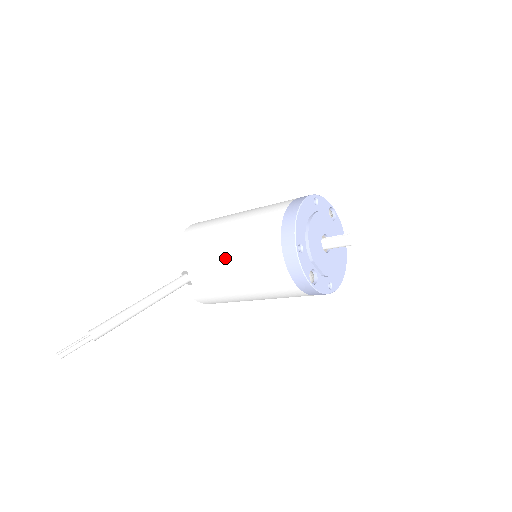
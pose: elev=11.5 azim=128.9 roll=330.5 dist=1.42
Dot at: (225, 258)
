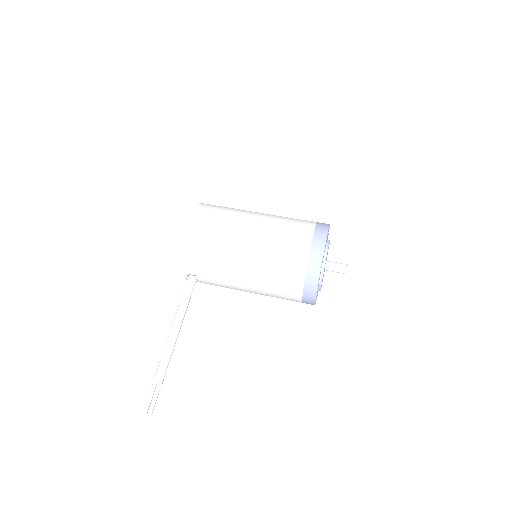
Dot at: (243, 281)
